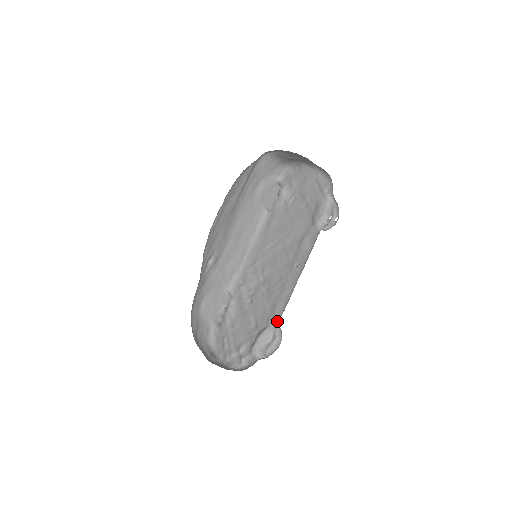
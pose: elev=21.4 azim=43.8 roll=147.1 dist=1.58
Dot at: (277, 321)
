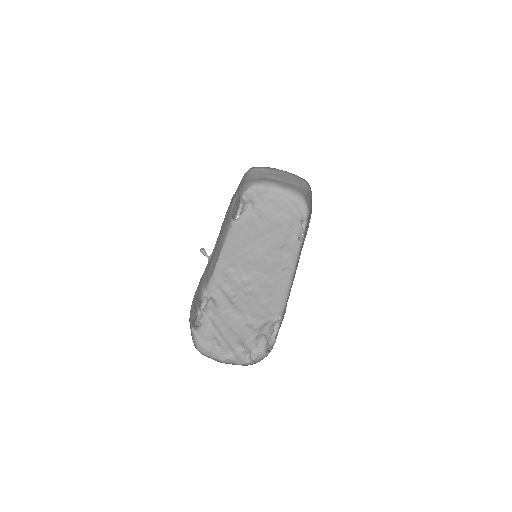
Dot at: (279, 315)
